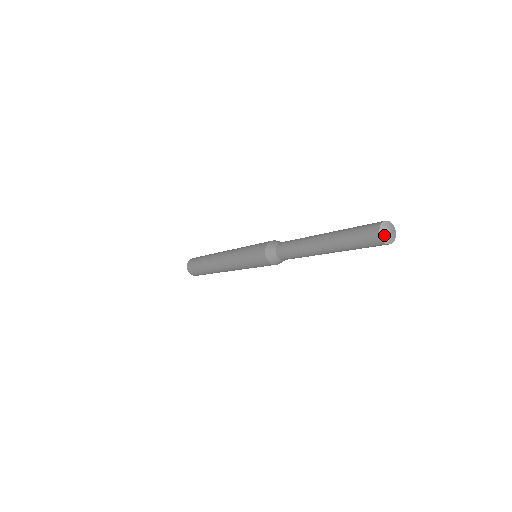
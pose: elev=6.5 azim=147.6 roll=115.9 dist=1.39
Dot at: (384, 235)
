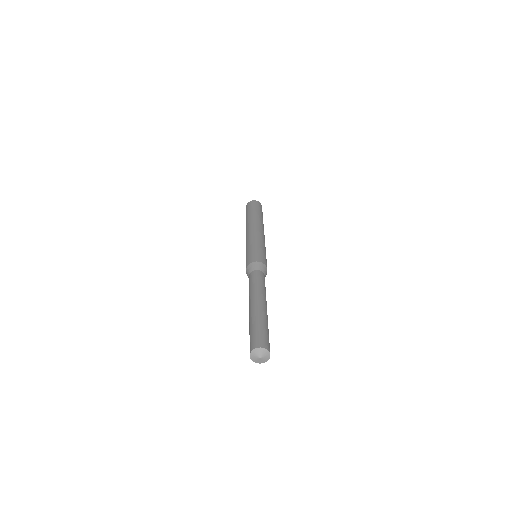
Dot at: (256, 361)
